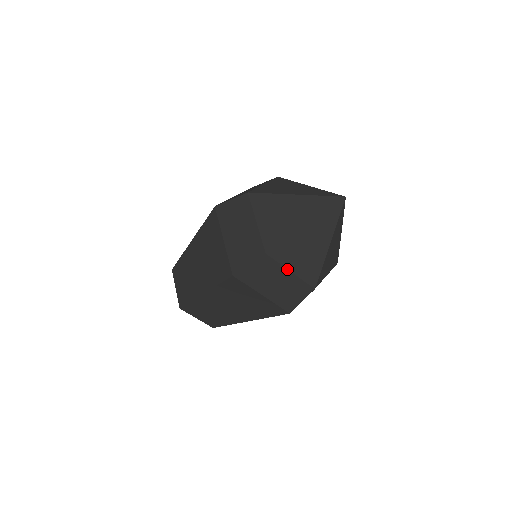
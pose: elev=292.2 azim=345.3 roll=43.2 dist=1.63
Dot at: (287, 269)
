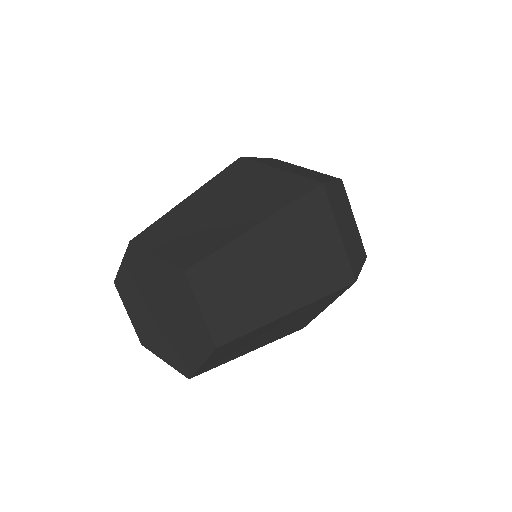
Dot at: (352, 213)
